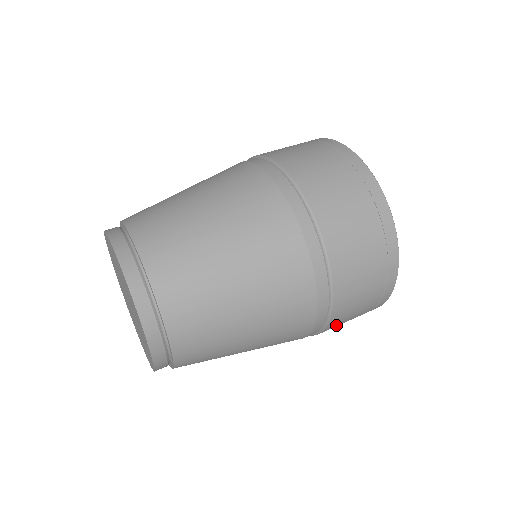
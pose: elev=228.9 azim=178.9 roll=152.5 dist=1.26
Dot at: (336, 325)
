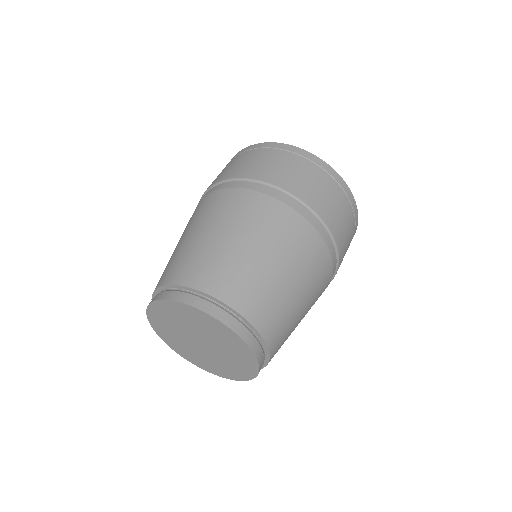
Dot at: occluded
